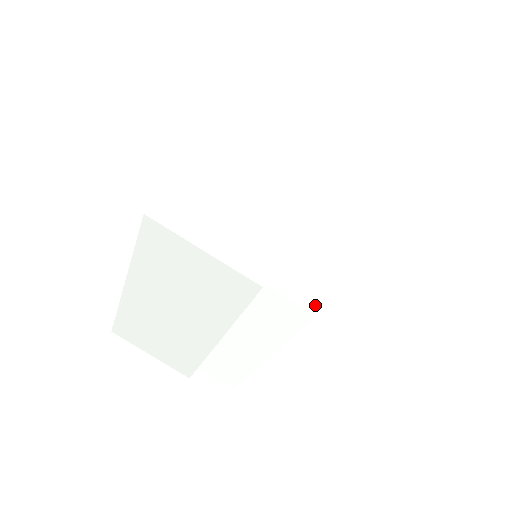
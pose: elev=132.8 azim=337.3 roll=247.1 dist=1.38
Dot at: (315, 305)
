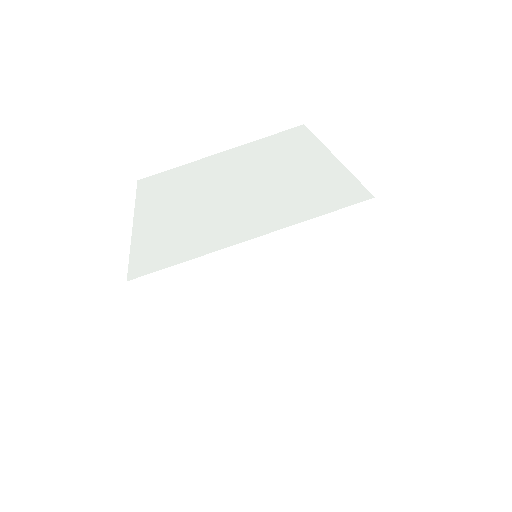
Dot at: (204, 374)
